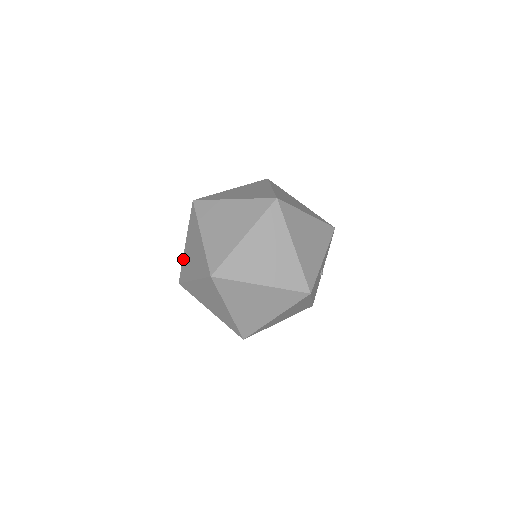
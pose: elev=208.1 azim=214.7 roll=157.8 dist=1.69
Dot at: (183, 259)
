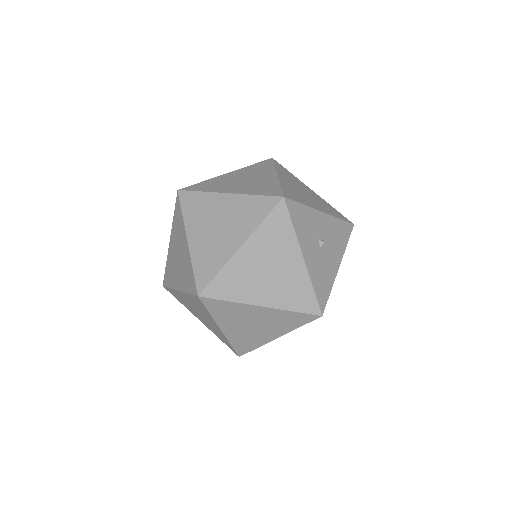
Dot at: occluded
